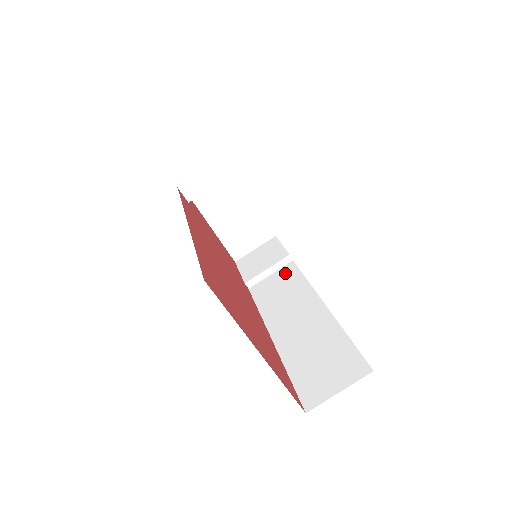
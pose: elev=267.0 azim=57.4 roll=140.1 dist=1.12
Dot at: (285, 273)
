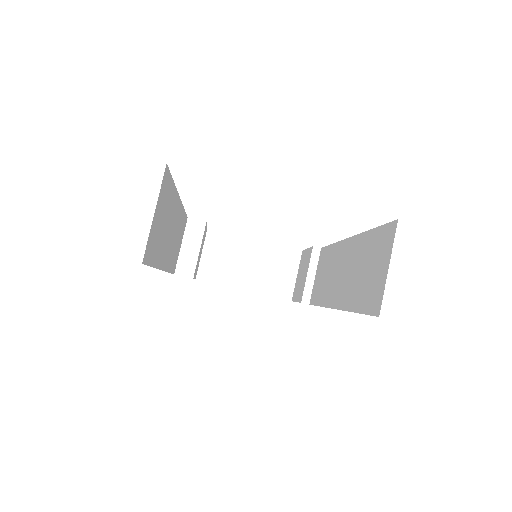
Dot at: (321, 261)
